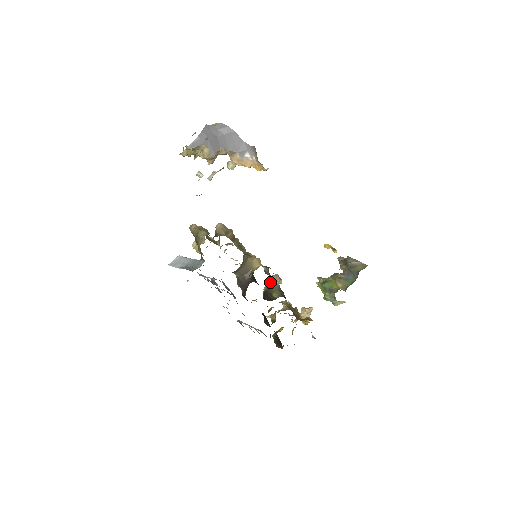
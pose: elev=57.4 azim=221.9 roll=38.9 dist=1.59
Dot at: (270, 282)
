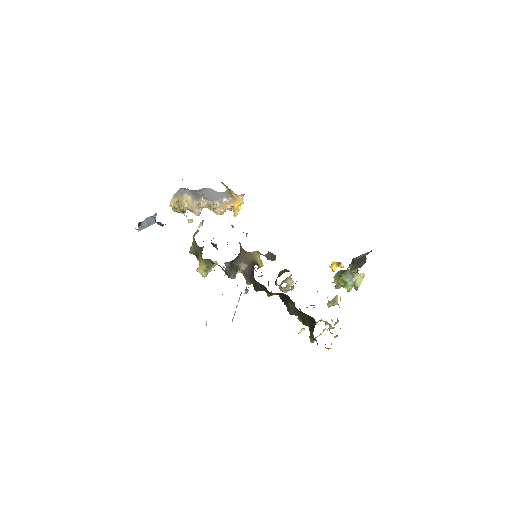
Dot at: occluded
